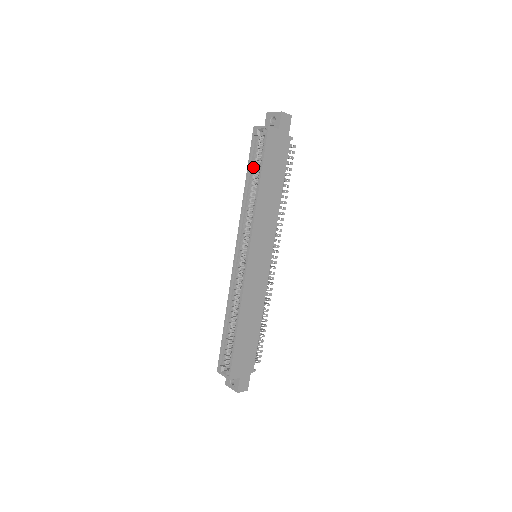
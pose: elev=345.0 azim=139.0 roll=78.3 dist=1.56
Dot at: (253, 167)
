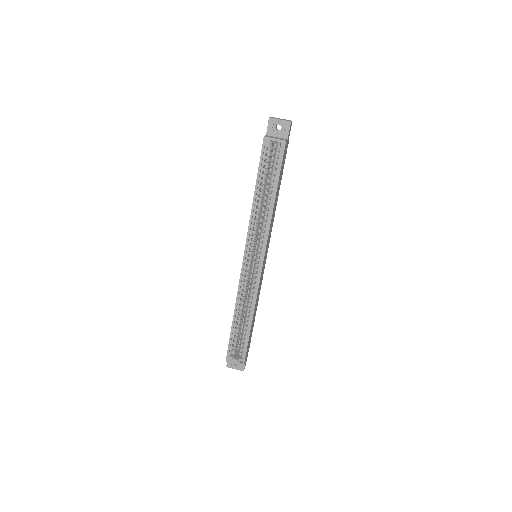
Dot at: (261, 177)
